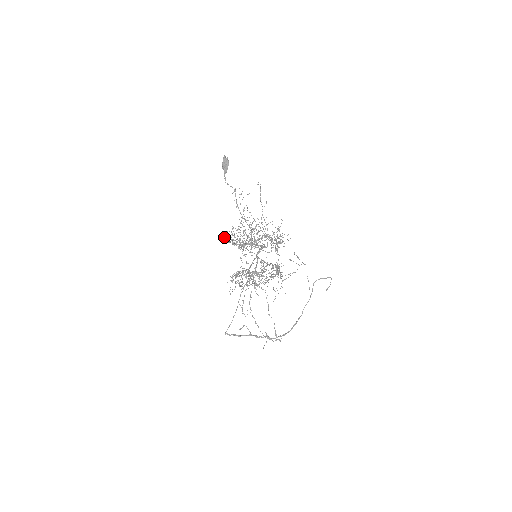
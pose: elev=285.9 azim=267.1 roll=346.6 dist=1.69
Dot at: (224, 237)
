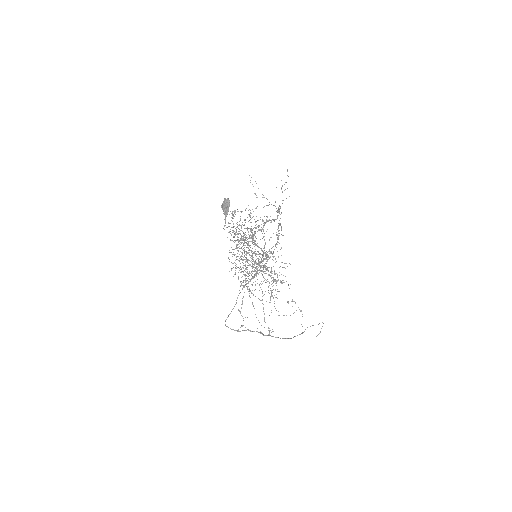
Dot at: occluded
